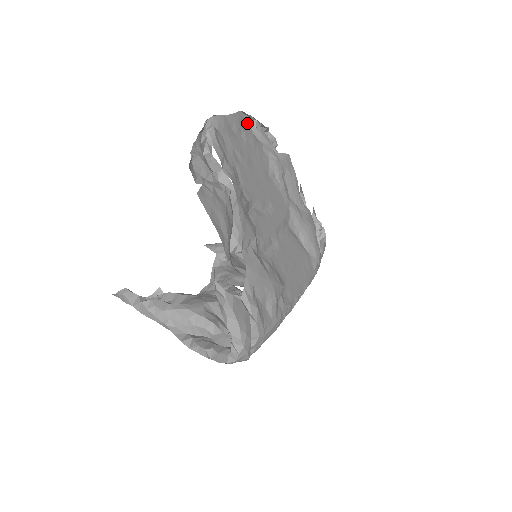
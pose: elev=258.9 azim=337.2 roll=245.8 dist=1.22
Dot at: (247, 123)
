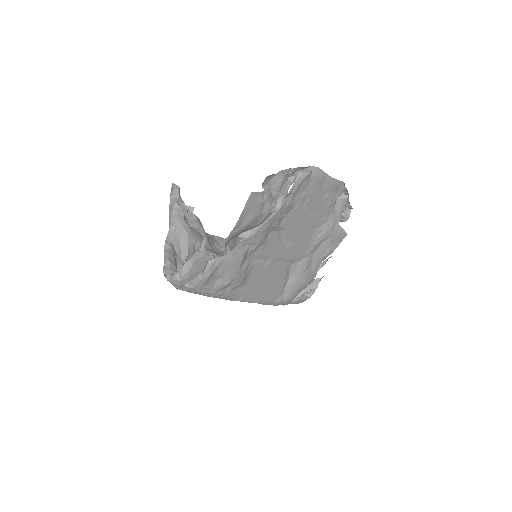
Dot at: (339, 192)
